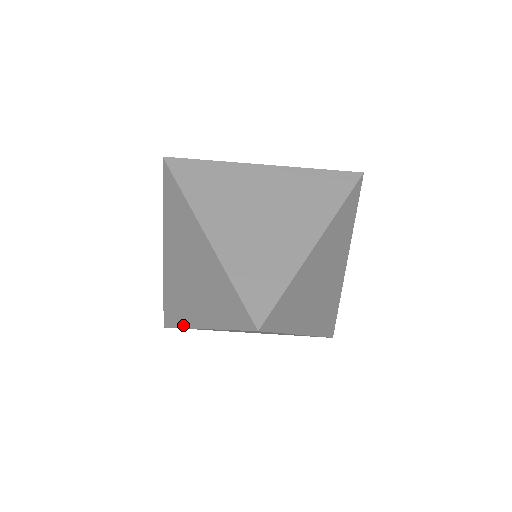
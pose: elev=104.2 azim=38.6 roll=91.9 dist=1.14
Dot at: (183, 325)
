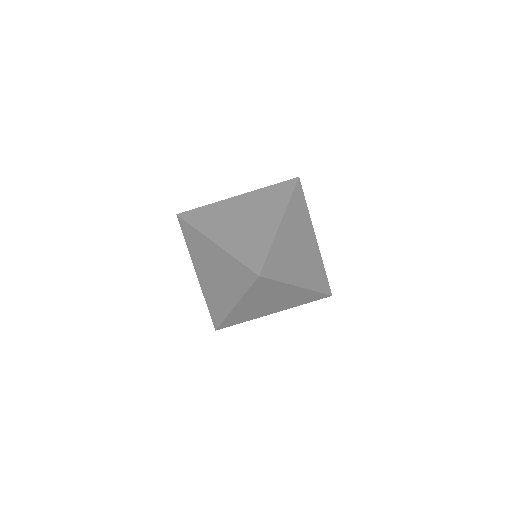
Dot at: (199, 228)
